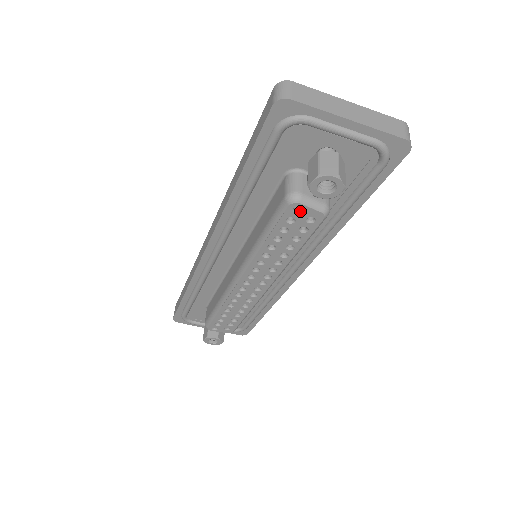
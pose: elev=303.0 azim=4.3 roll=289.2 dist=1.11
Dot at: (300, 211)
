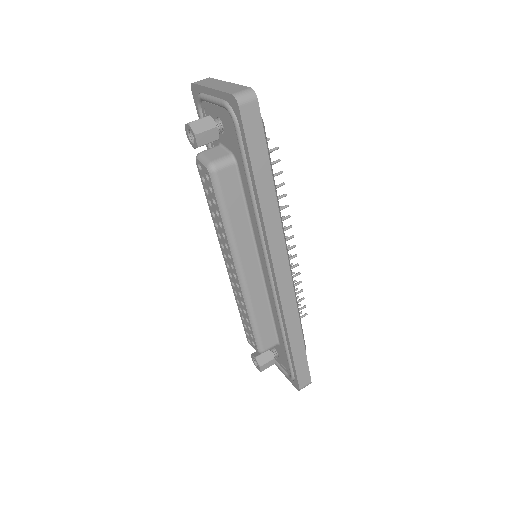
Dot at: (202, 168)
